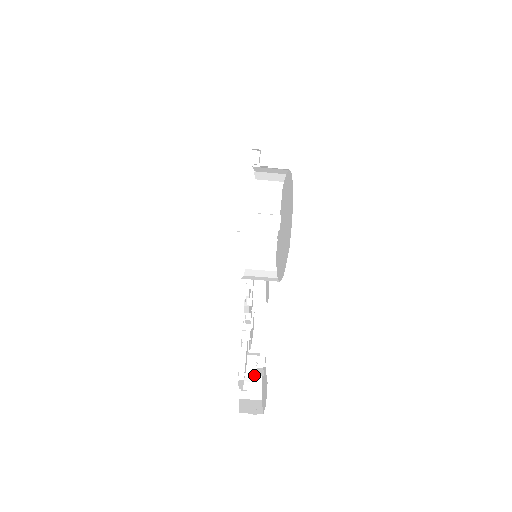
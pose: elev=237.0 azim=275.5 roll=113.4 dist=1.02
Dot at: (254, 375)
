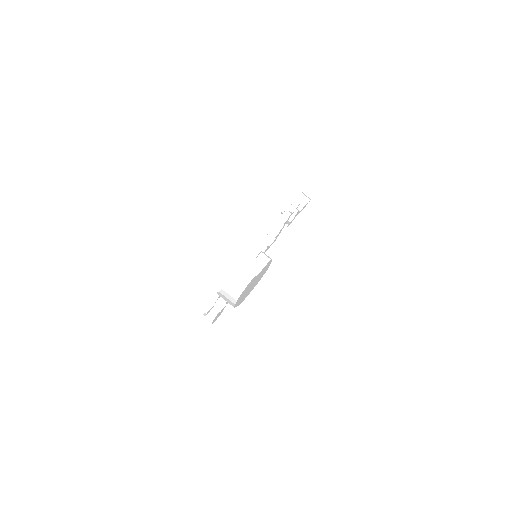
Dot at: (219, 305)
